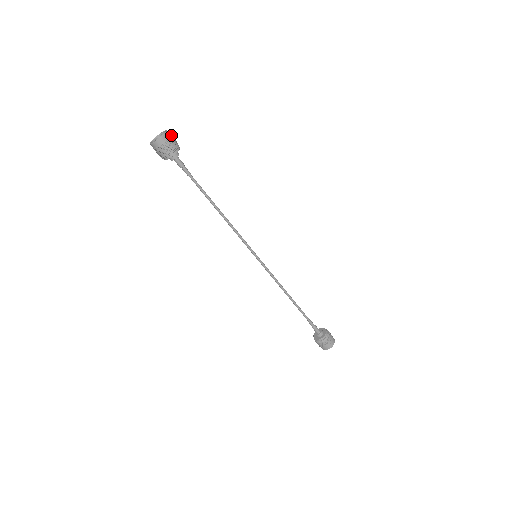
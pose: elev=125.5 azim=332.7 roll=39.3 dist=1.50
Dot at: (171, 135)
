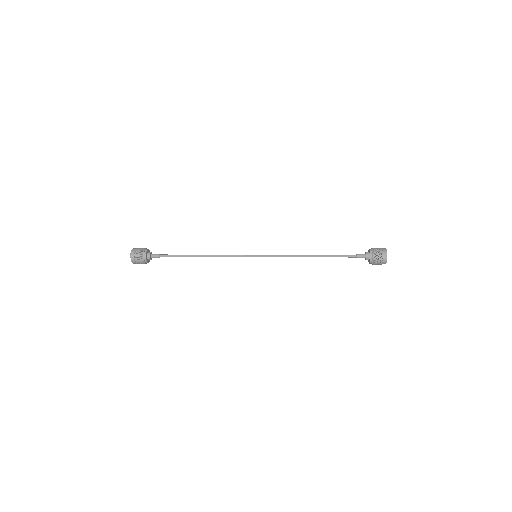
Dot at: (136, 248)
